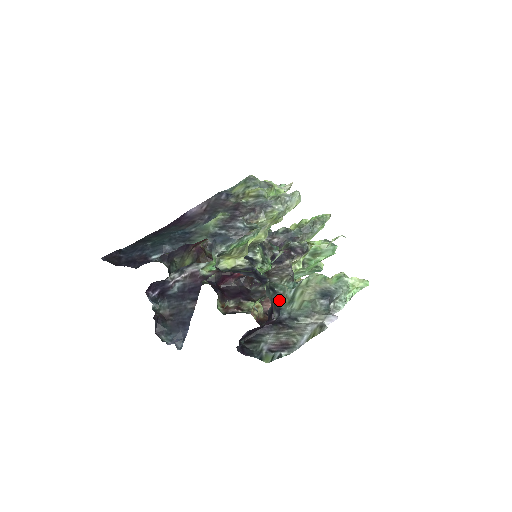
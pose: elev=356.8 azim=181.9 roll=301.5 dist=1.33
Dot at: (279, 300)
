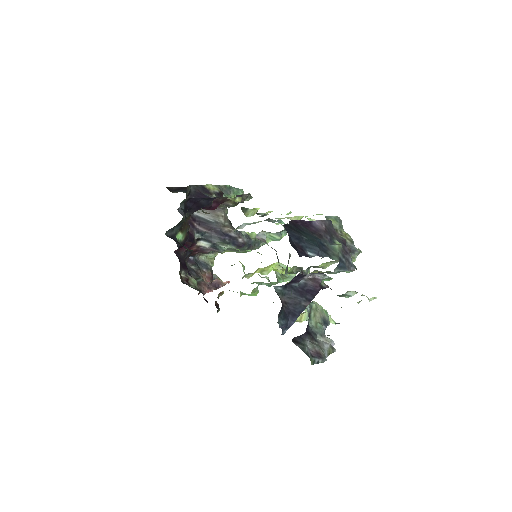
Dot at: occluded
